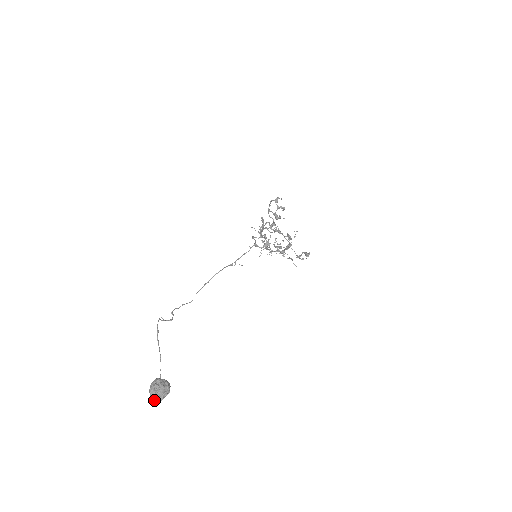
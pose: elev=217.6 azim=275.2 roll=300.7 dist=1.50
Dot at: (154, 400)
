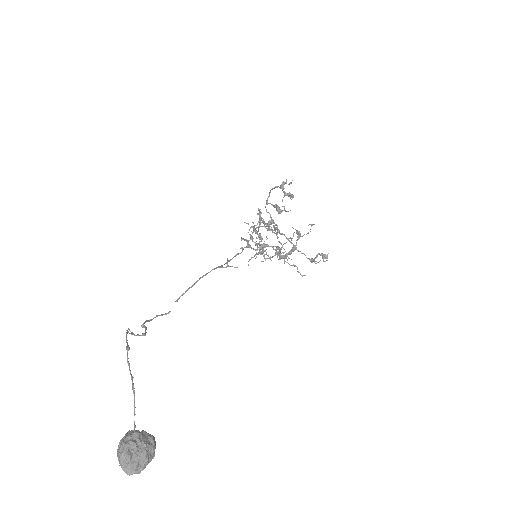
Dot at: (127, 472)
